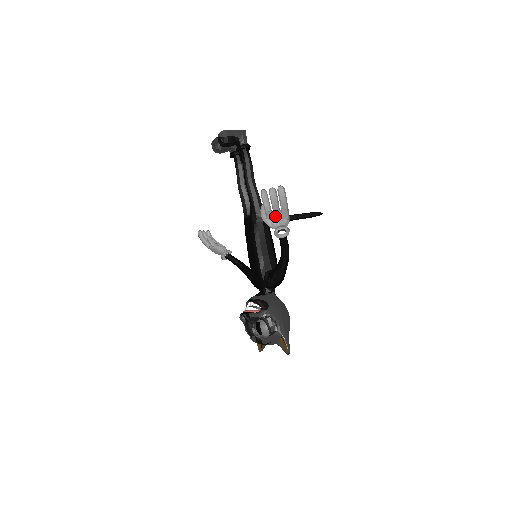
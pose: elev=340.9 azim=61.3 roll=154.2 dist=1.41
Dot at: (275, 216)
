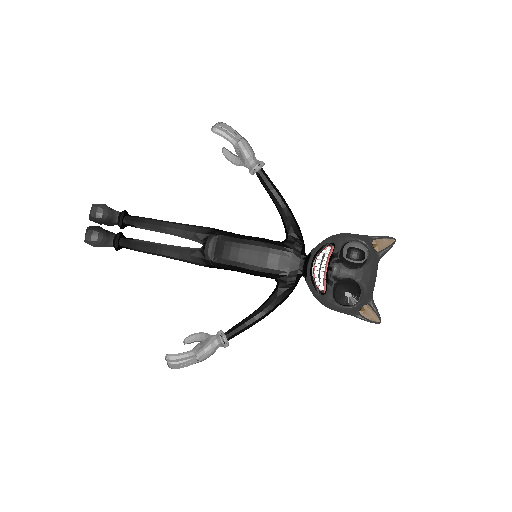
Dot at: (239, 156)
